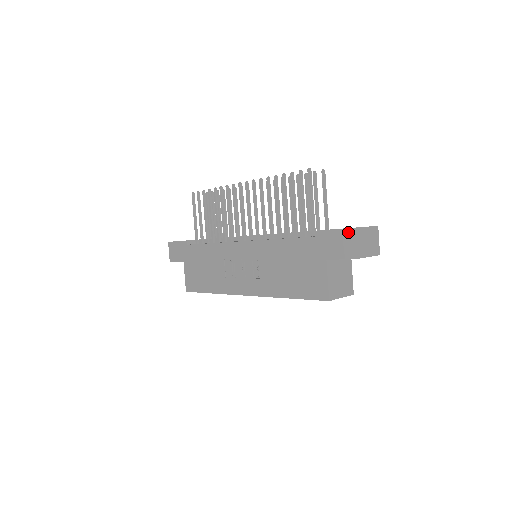
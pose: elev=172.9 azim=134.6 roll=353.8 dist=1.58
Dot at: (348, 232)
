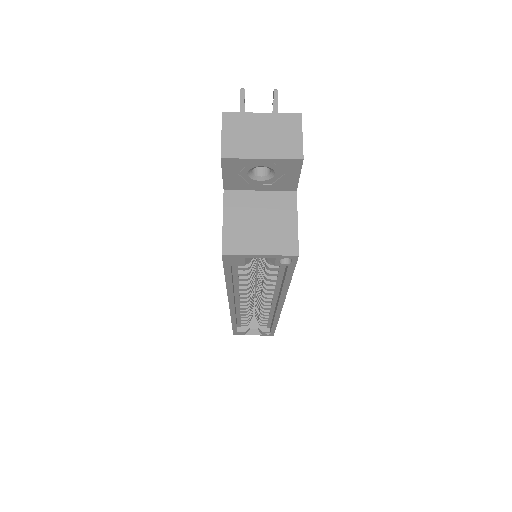
Dot at: occluded
